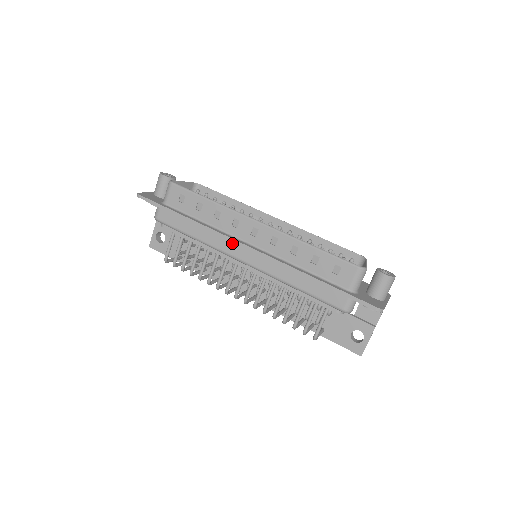
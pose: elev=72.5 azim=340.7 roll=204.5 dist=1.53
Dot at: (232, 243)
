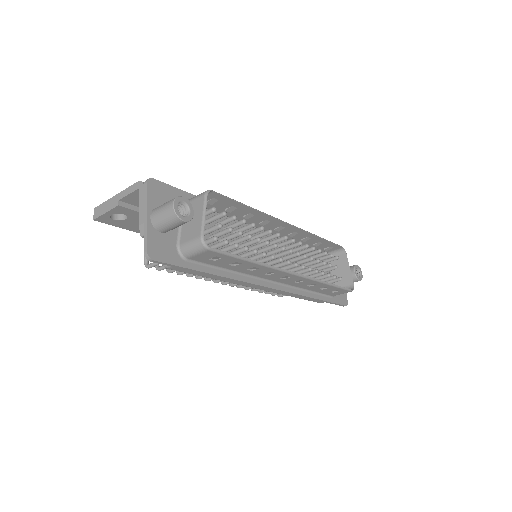
Dot at: occluded
